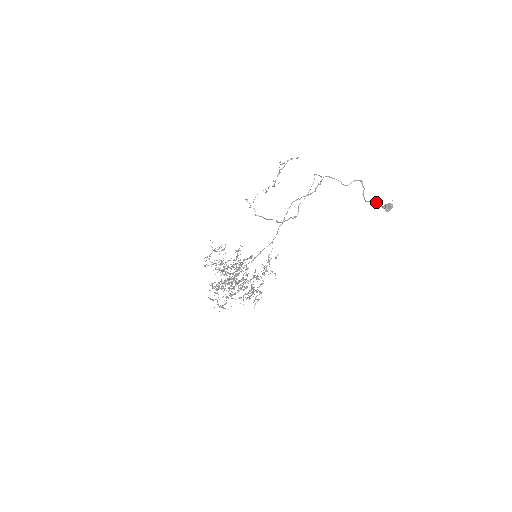
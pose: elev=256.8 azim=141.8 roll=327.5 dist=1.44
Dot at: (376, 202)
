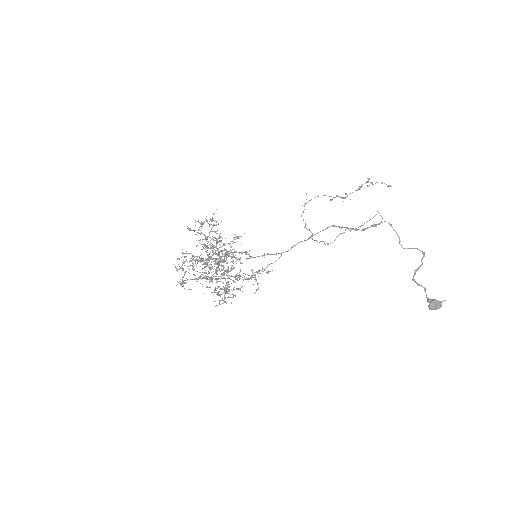
Dot at: (425, 289)
